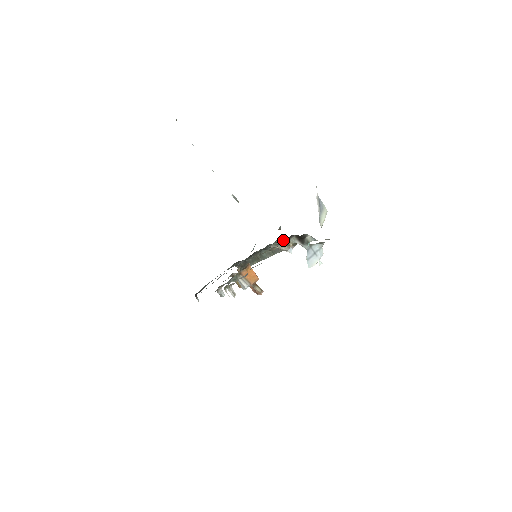
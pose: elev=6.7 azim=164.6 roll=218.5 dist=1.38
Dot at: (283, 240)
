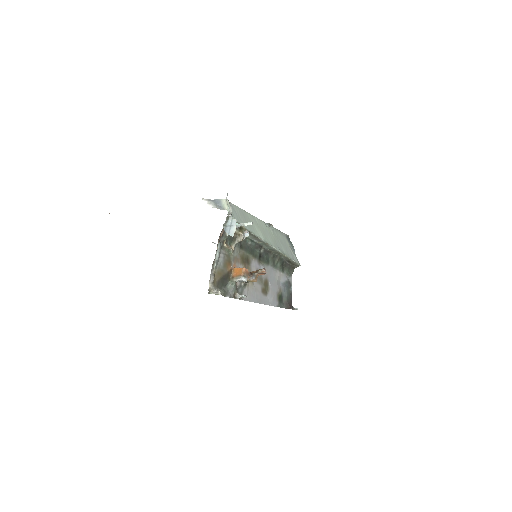
Dot at: occluded
